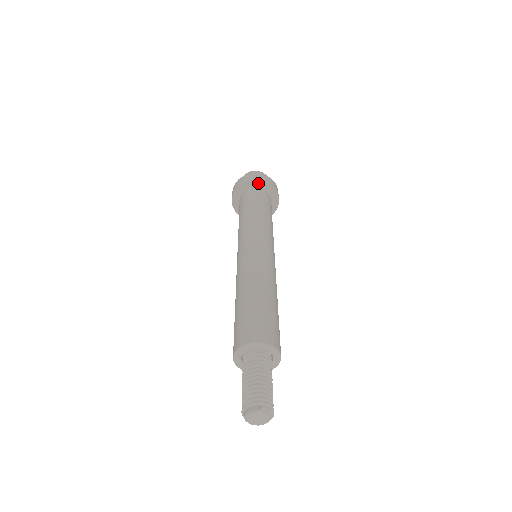
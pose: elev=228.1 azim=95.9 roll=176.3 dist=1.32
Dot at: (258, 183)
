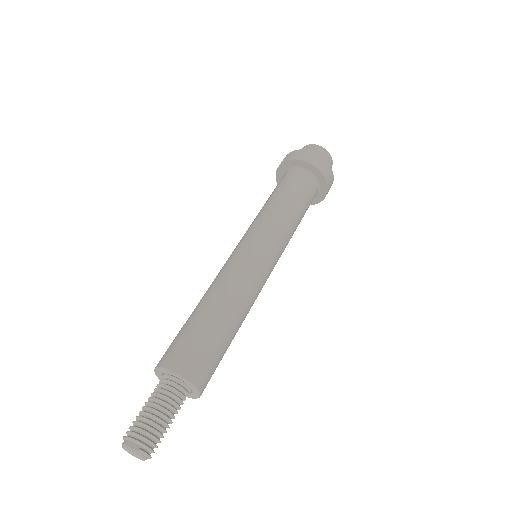
Dot at: (313, 168)
